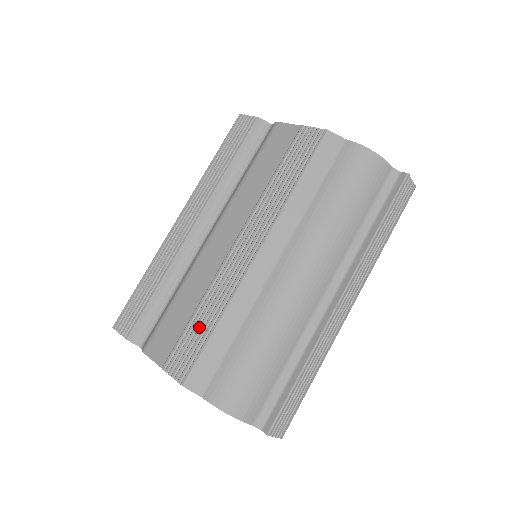
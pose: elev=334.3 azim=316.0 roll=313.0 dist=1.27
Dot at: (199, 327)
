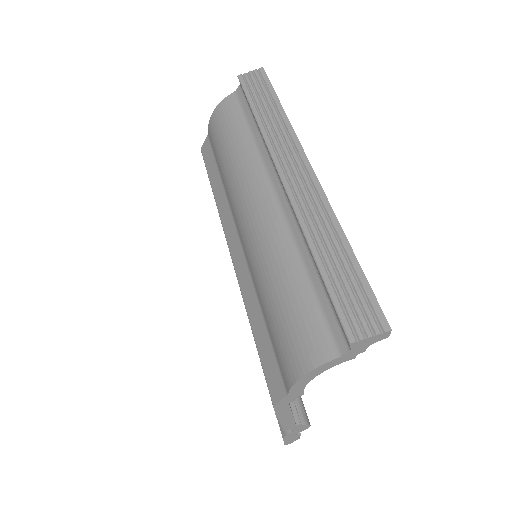
Dot at: occluded
